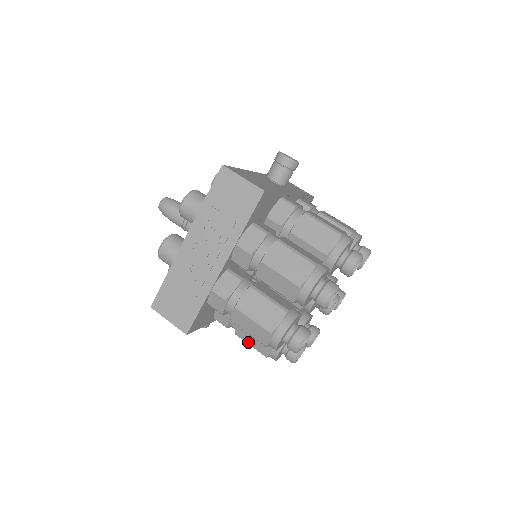
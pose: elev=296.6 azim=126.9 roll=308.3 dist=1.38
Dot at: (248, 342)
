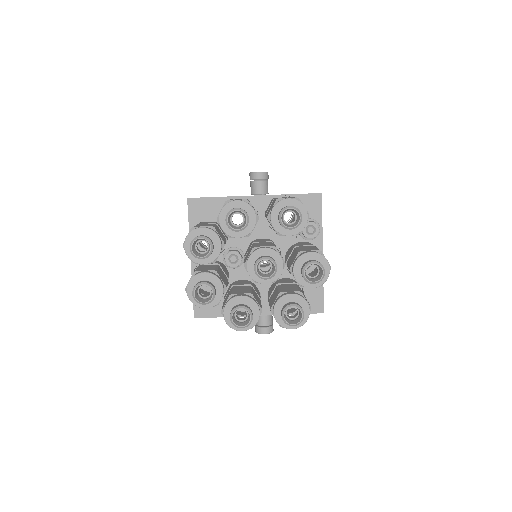
Dot at: occluded
